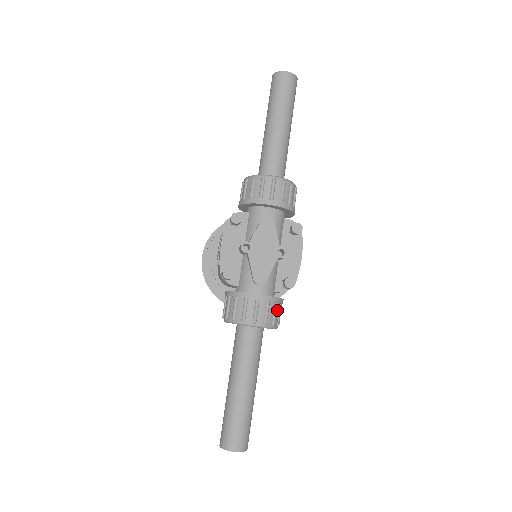
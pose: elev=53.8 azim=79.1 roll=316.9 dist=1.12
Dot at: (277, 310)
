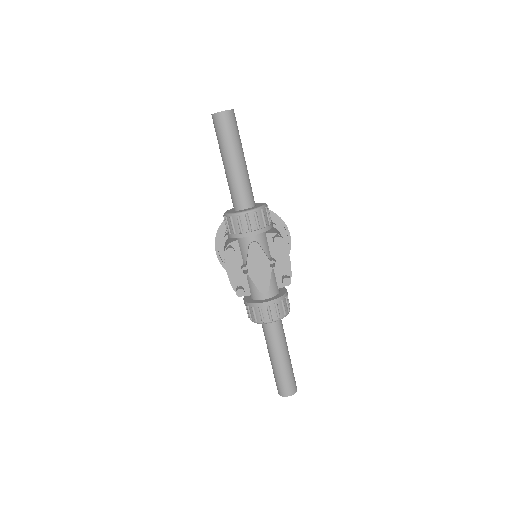
Dot at: (284, 303)
